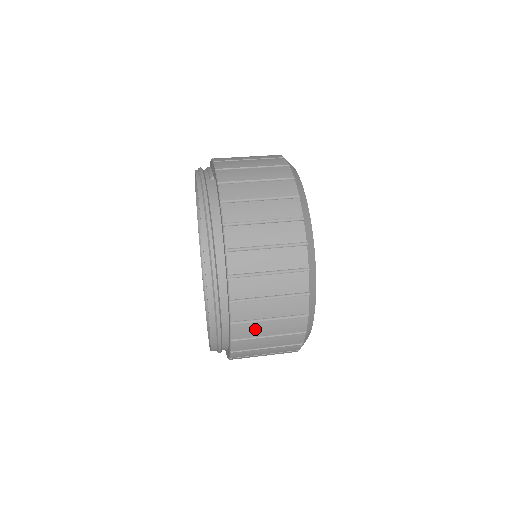
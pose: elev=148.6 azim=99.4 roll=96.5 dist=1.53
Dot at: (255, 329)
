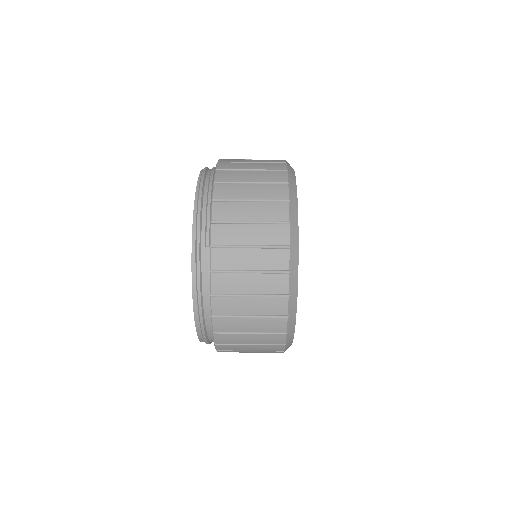
Dot at: occluded
